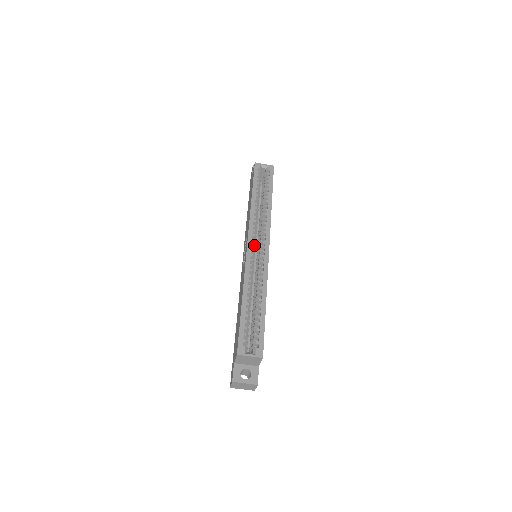
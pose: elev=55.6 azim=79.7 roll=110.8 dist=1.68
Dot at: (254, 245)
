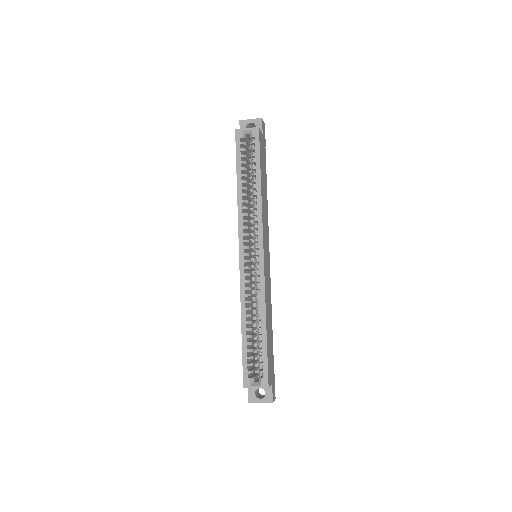
Dot at: (247, 254)
